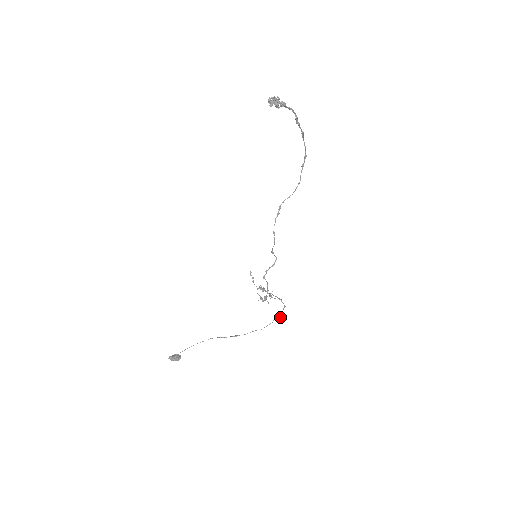
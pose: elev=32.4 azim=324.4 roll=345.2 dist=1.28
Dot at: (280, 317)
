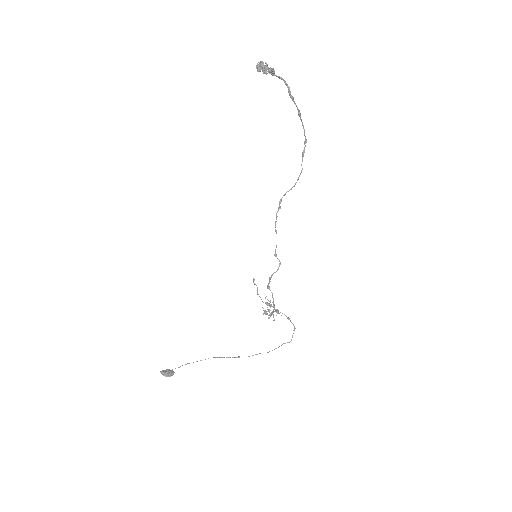
Dot at: (290, 341)
